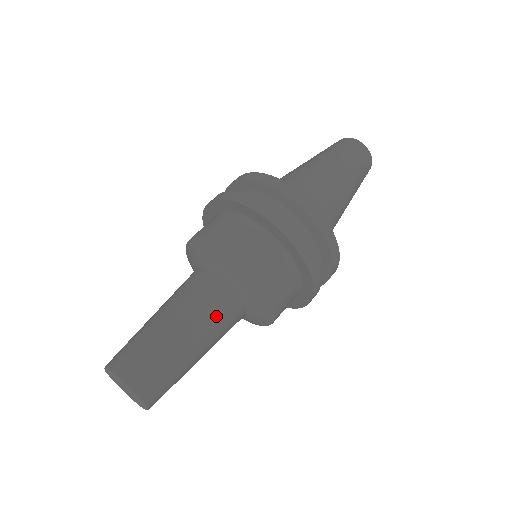
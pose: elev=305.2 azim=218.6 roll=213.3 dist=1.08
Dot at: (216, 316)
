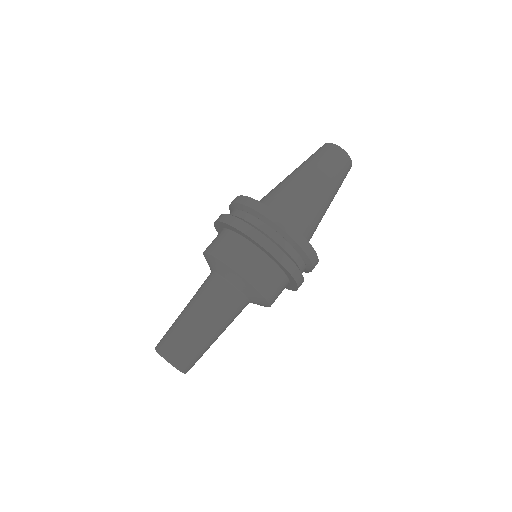
Dot at: (232, 316)
